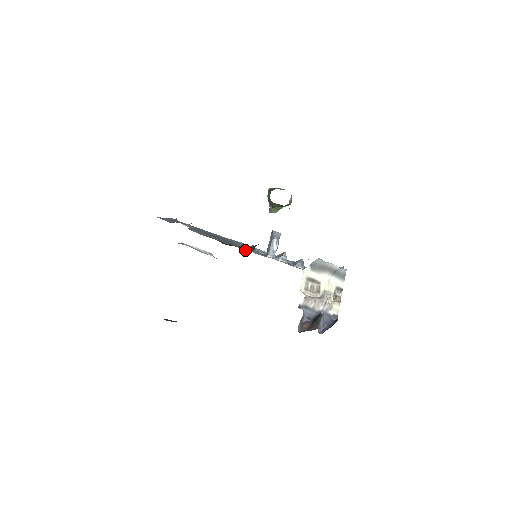
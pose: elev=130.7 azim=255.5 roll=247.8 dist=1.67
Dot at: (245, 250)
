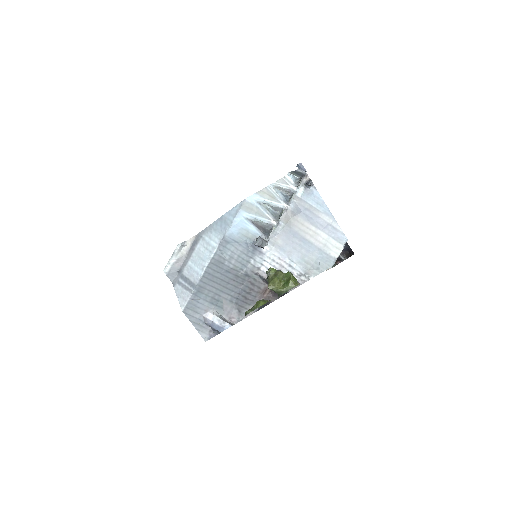
Dot at: occluded
